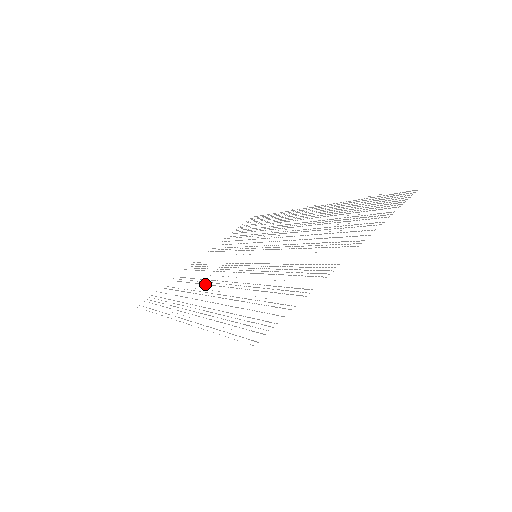
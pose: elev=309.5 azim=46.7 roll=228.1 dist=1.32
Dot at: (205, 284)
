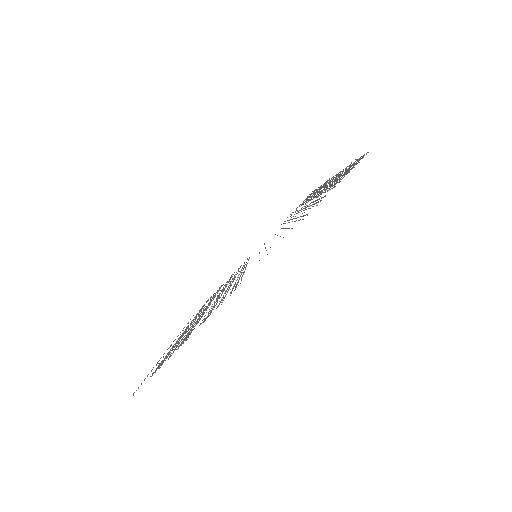
Dot at: occluded
